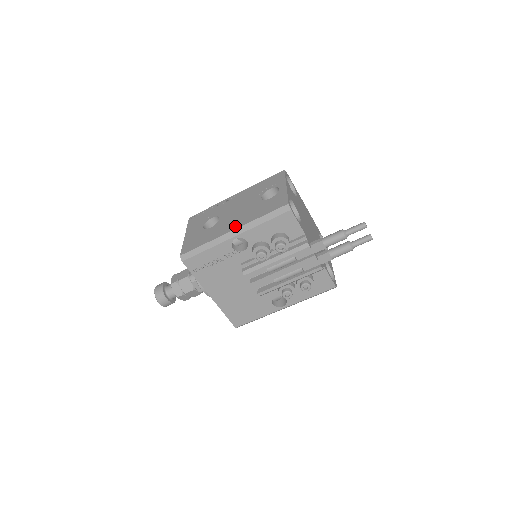
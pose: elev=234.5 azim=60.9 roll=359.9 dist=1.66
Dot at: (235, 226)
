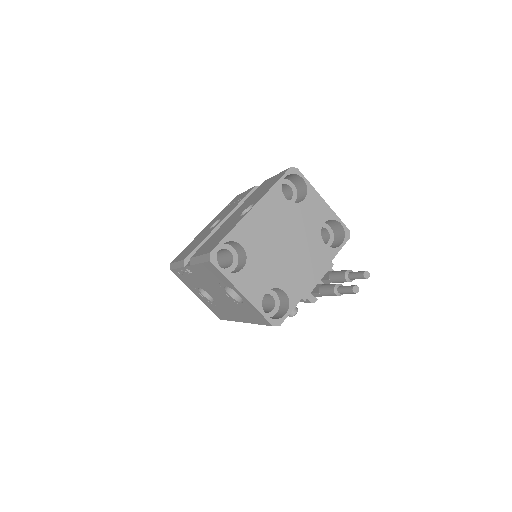
Dot at: (240, 319)
